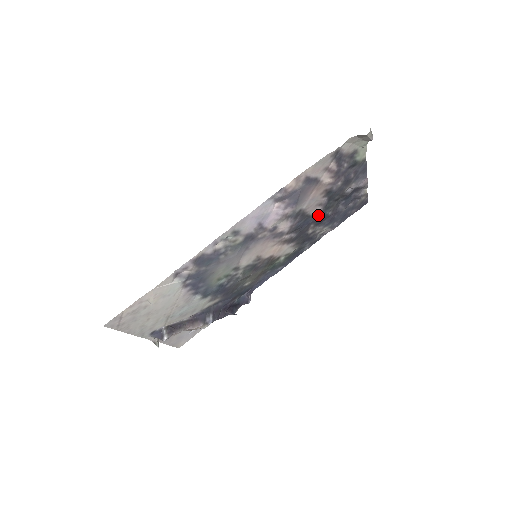
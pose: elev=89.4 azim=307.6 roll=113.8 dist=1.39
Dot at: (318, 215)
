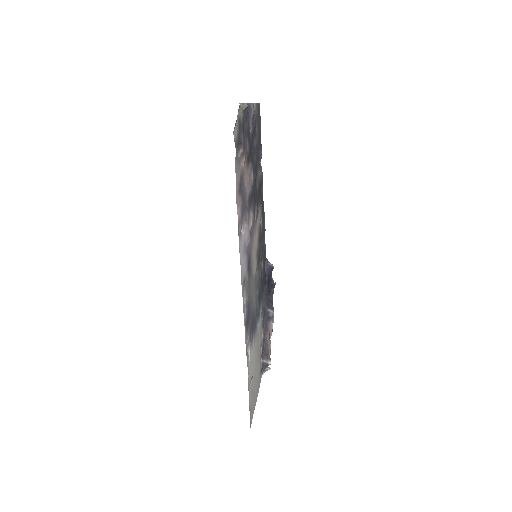
Dot at: (253, 174)
